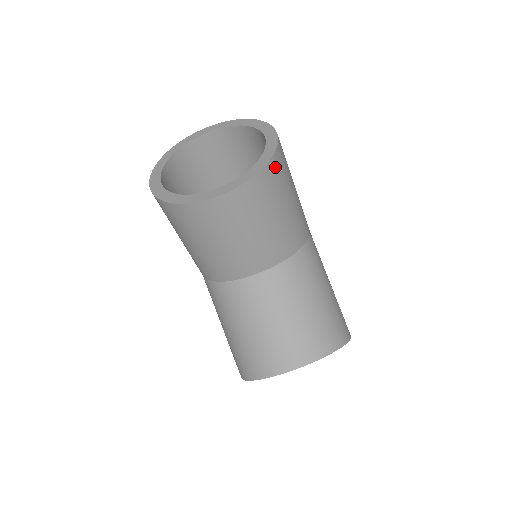
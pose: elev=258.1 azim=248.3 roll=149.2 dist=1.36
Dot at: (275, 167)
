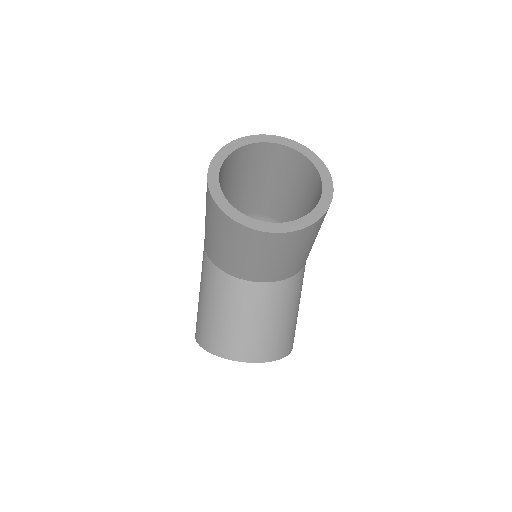
Dot at: (319, 223)
